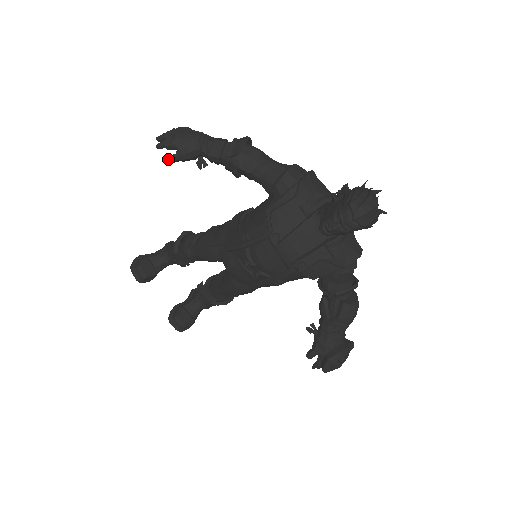
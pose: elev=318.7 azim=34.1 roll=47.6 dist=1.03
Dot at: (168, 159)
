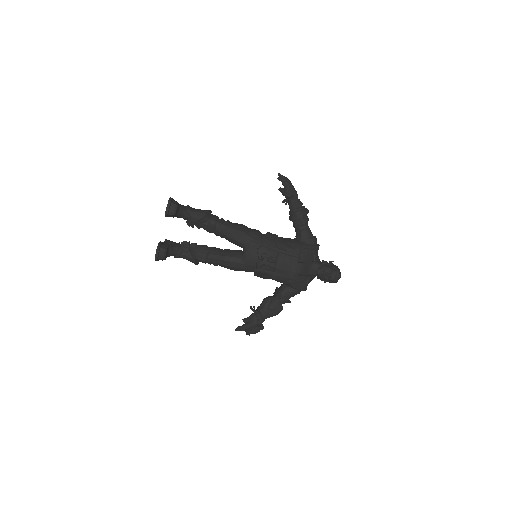
Dot at: (281, 188)
